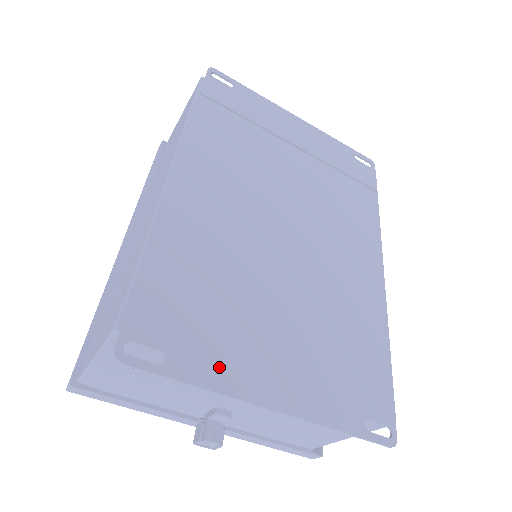
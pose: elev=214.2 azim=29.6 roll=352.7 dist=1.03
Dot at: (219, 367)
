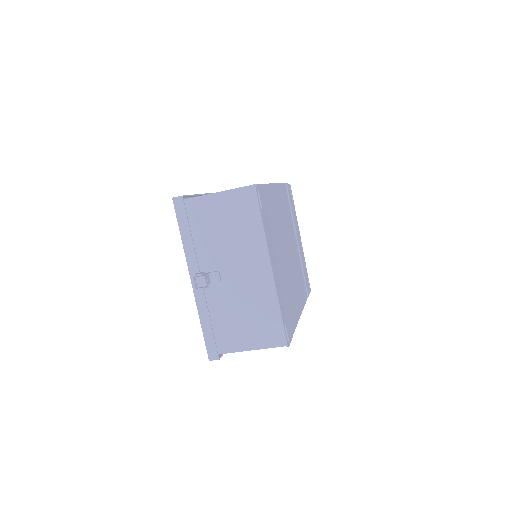
Dot at: (268, 236)
